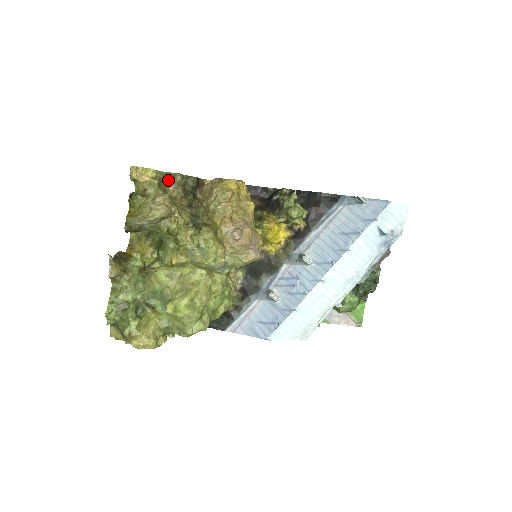
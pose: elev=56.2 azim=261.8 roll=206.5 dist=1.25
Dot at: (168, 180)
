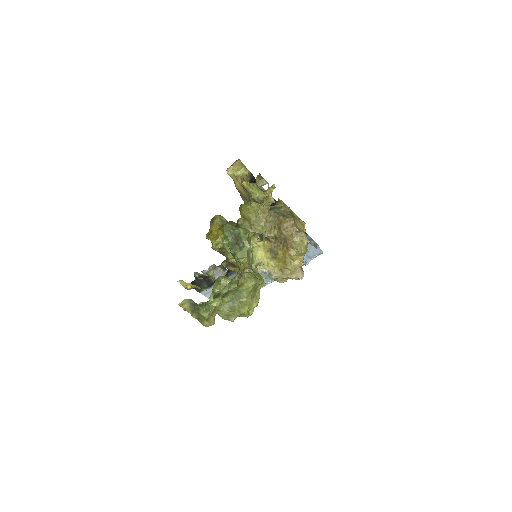
Dot at: (256, 180)
